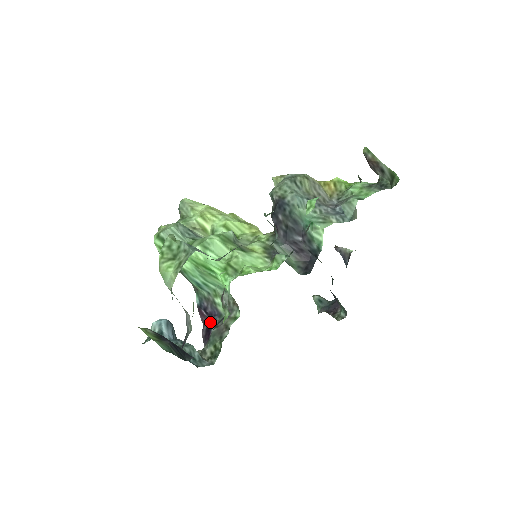
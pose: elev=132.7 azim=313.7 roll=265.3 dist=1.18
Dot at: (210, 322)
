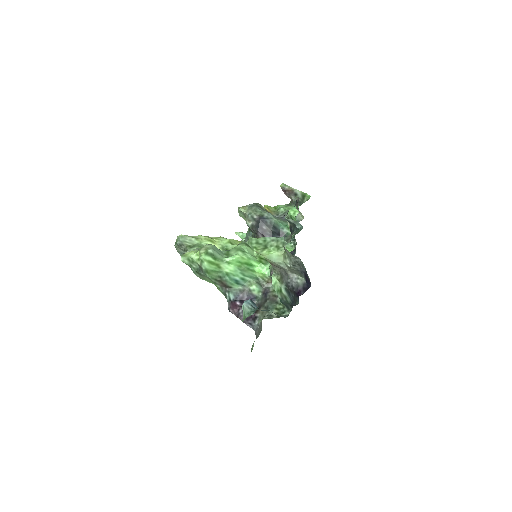
Dot at: occluded
